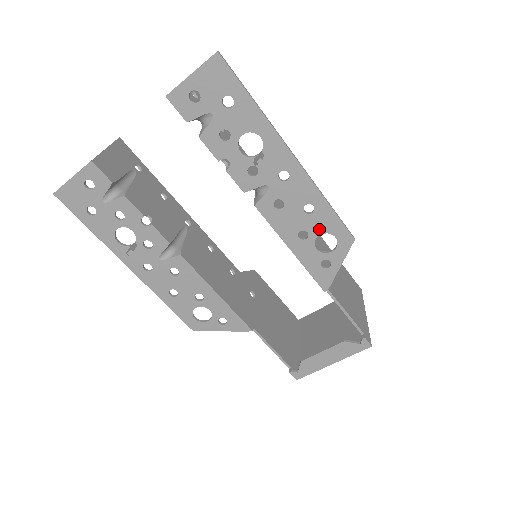
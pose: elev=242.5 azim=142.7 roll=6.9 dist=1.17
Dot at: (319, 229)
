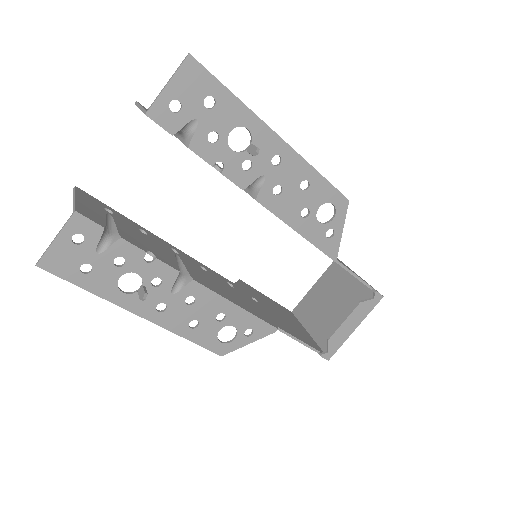
Dot at: (317, 202)
